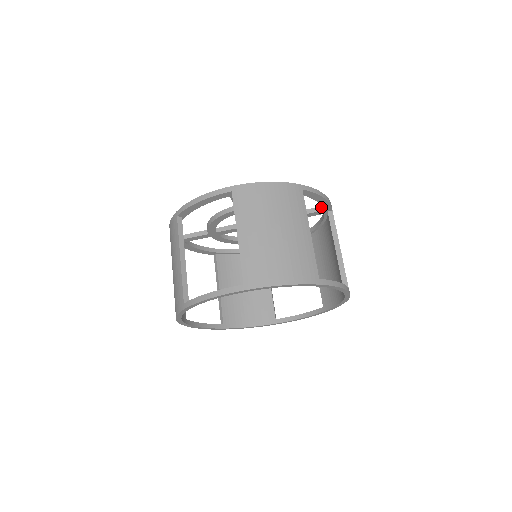
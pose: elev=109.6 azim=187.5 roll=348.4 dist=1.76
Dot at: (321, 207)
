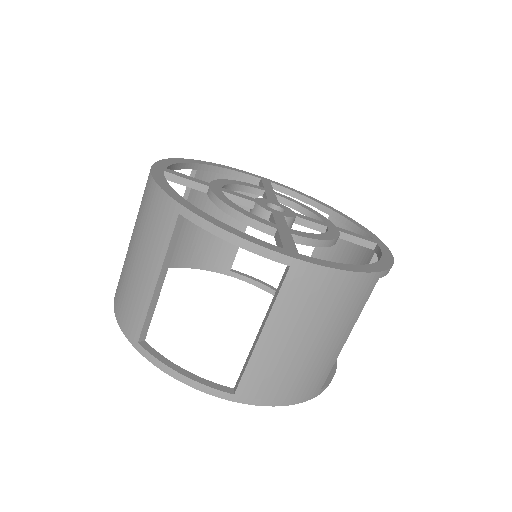
Dot at: (374, 244)
